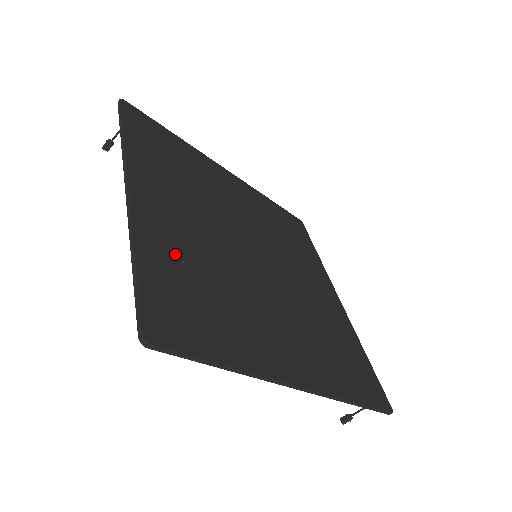
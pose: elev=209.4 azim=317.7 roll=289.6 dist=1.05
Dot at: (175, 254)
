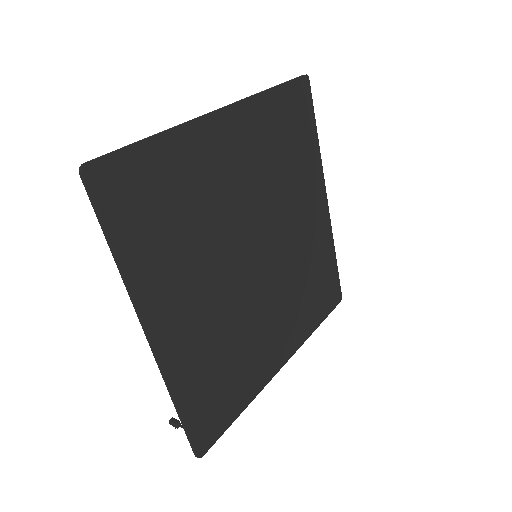
Dot at: (188, 172)
